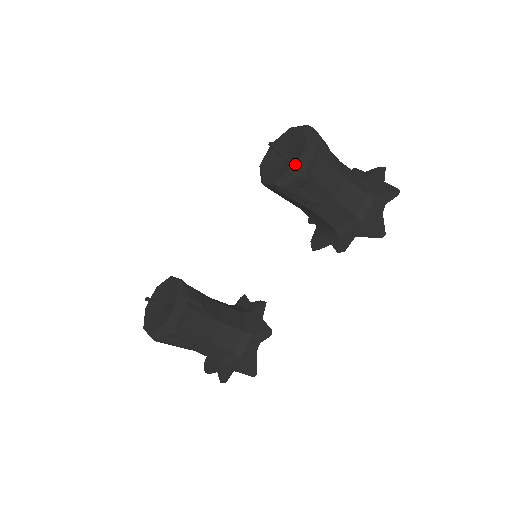
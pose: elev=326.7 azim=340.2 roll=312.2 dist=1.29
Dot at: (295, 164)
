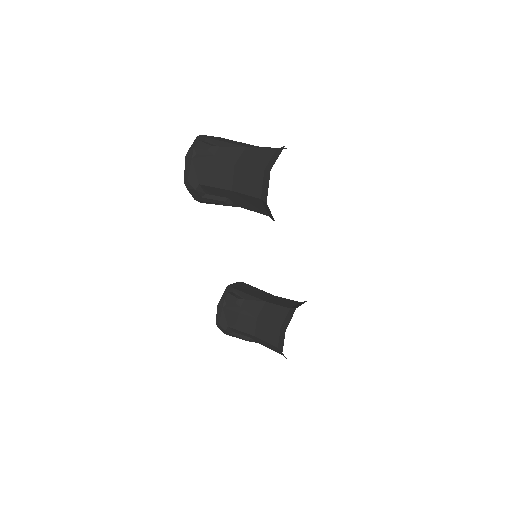
Dot at: occluded
